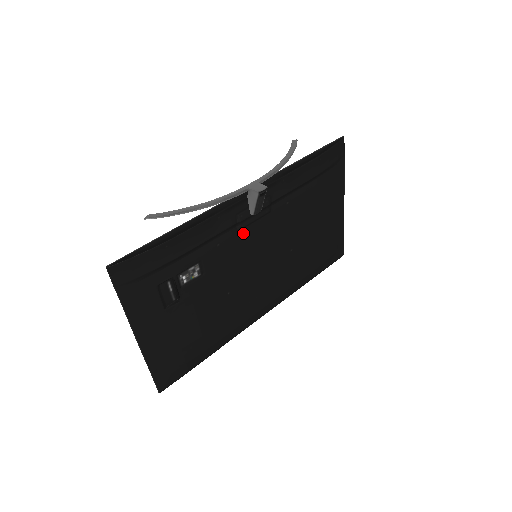
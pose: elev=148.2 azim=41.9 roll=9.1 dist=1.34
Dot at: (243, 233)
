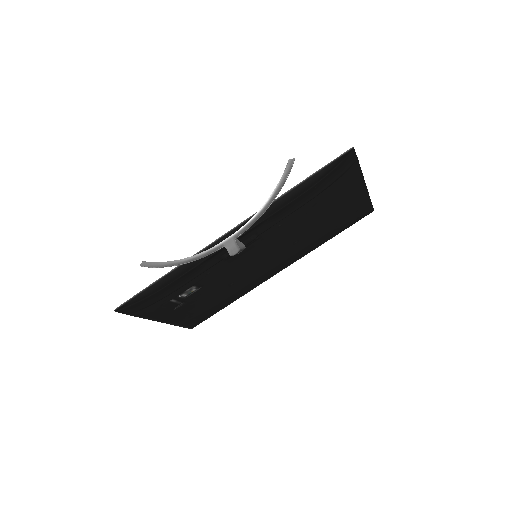
Dot at: (233, 258)
